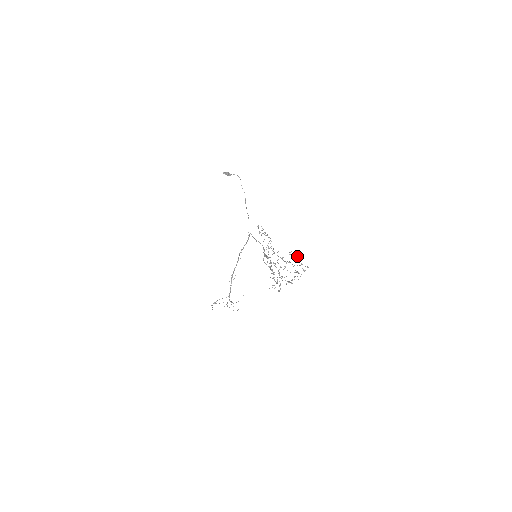
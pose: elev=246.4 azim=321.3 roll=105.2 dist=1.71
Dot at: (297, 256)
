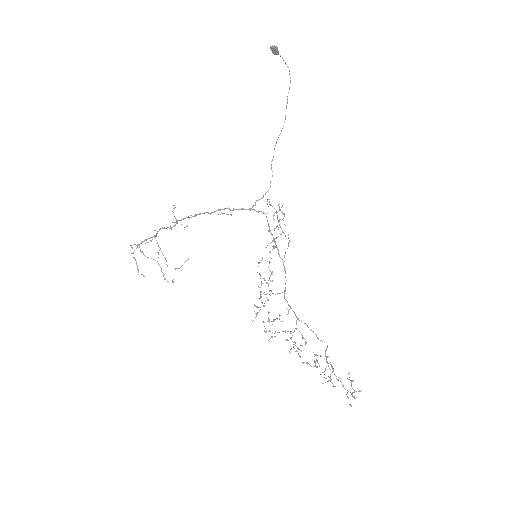
Dot at: (358, 391)
